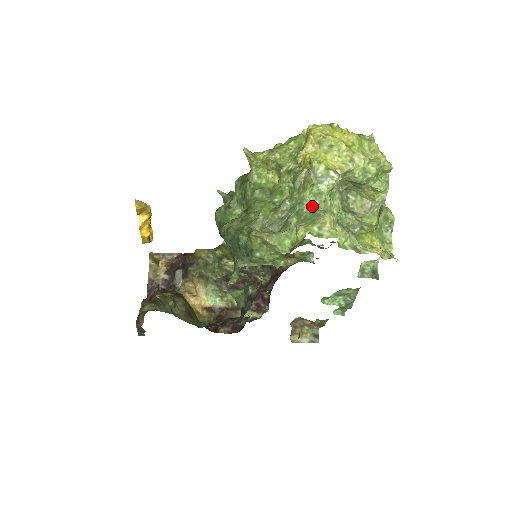
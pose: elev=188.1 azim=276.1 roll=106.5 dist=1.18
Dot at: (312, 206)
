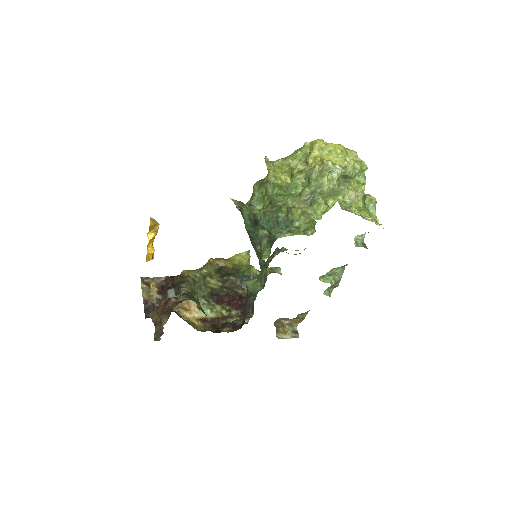
Dot at: (329, 188)
